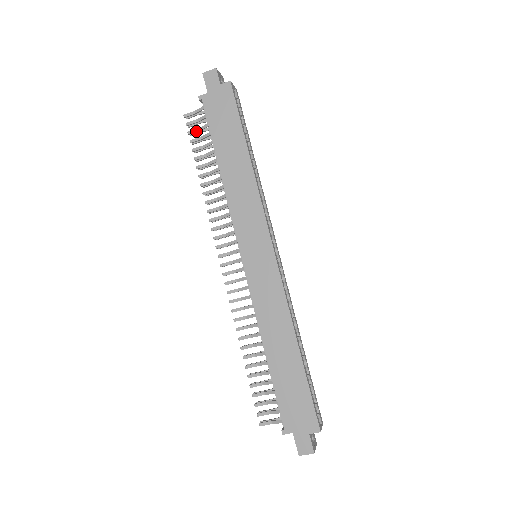
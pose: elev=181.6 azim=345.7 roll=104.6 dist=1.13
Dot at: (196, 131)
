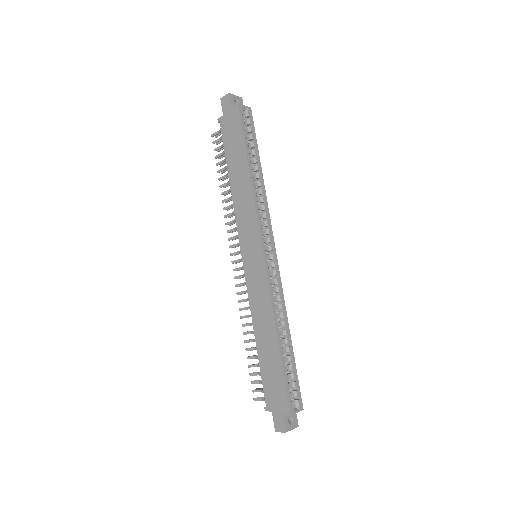
Dot at: (219, 148)
